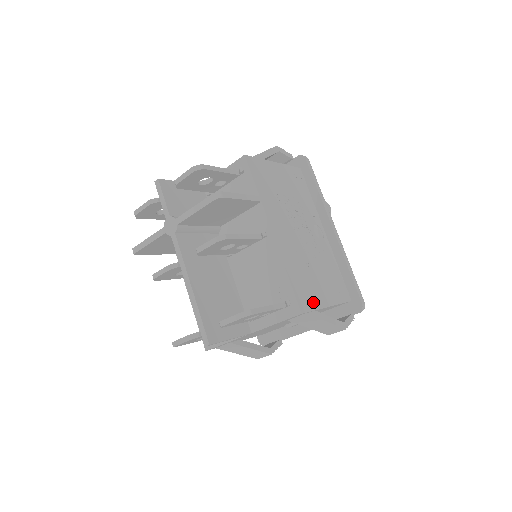
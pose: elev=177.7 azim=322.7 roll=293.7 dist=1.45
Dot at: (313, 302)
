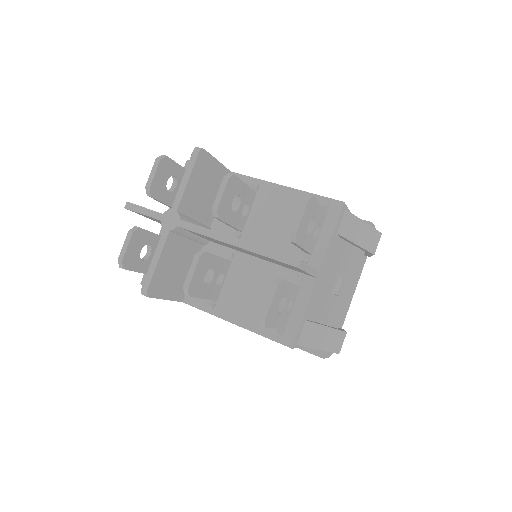
Dot at: occluded
